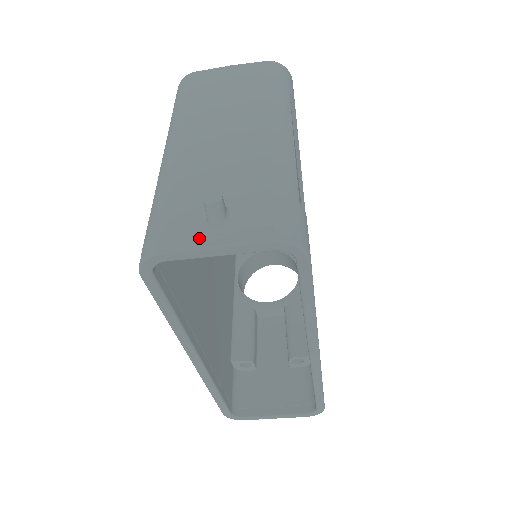
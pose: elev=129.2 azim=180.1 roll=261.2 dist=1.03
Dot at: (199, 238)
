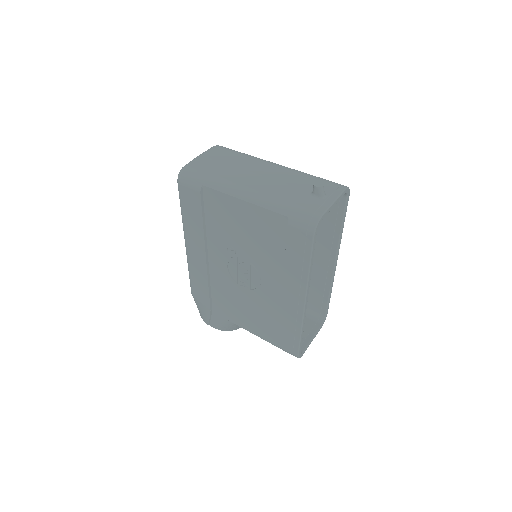
Dot at: (325, 203)
